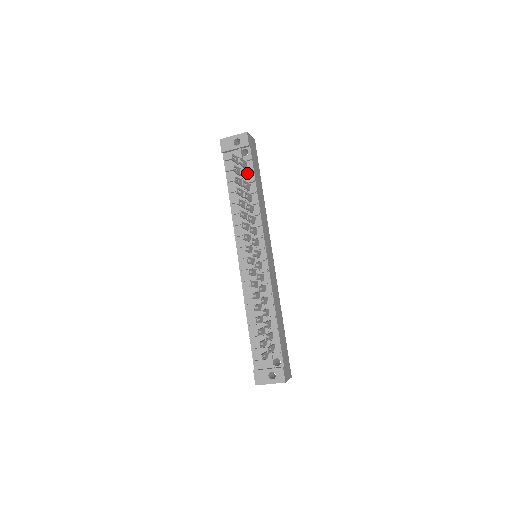
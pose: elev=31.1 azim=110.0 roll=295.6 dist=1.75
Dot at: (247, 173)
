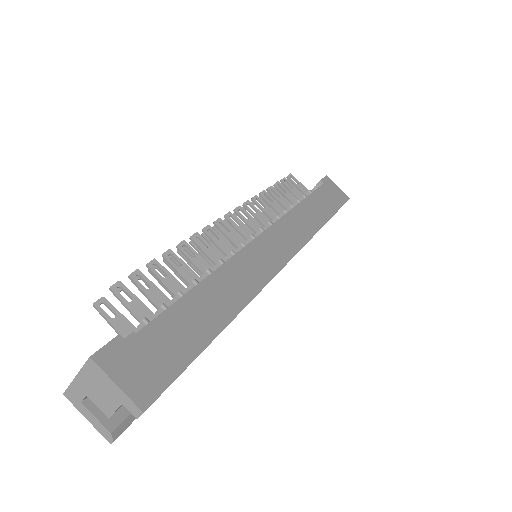
Dot at: (301, 194)
